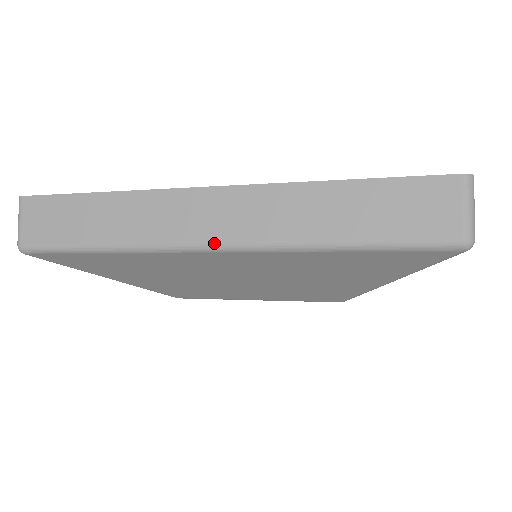
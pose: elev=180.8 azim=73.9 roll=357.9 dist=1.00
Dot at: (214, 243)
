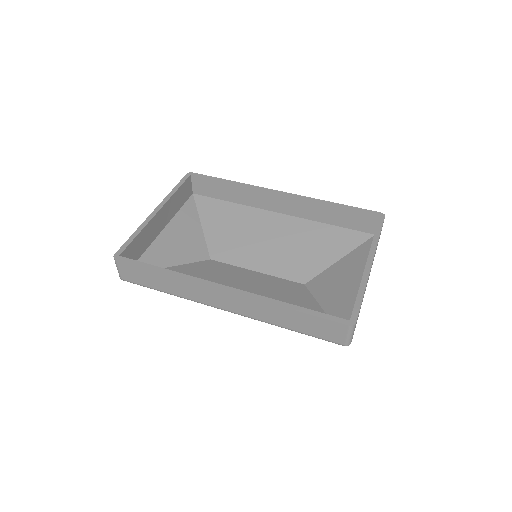
Dot at: occluded
